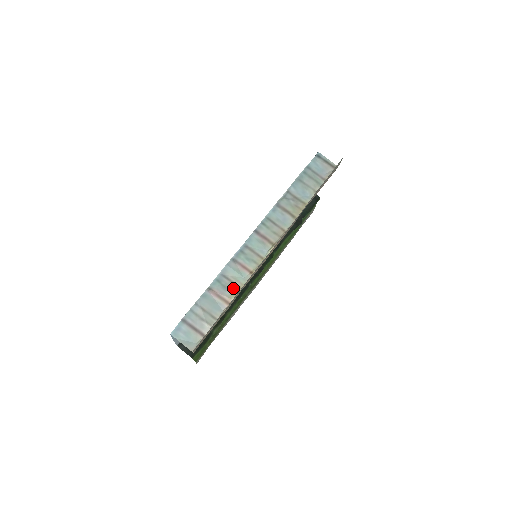
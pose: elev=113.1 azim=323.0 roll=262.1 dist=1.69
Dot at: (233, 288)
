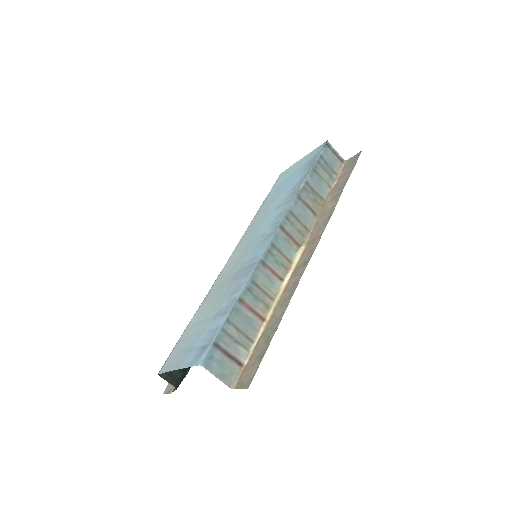
Dot at: (265, 299)
